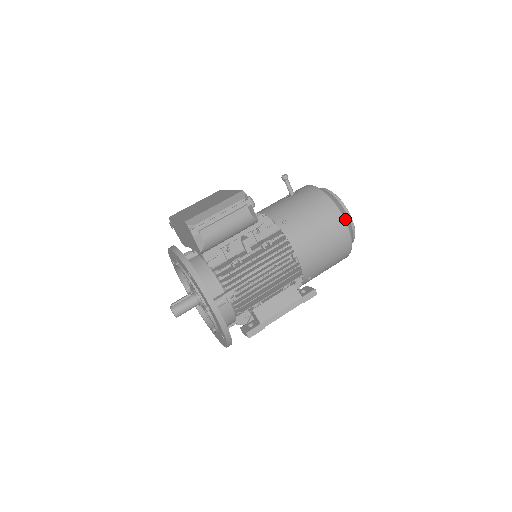
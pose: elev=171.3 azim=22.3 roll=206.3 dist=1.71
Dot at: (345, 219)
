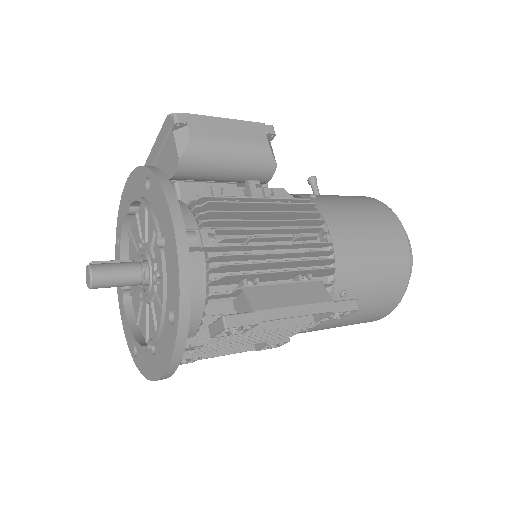
Dot at: (401, 223)
